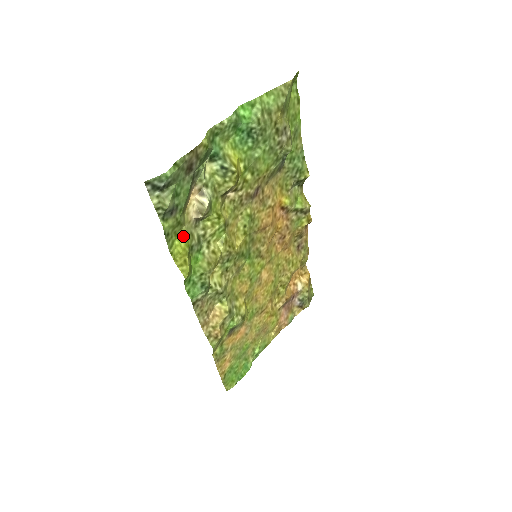
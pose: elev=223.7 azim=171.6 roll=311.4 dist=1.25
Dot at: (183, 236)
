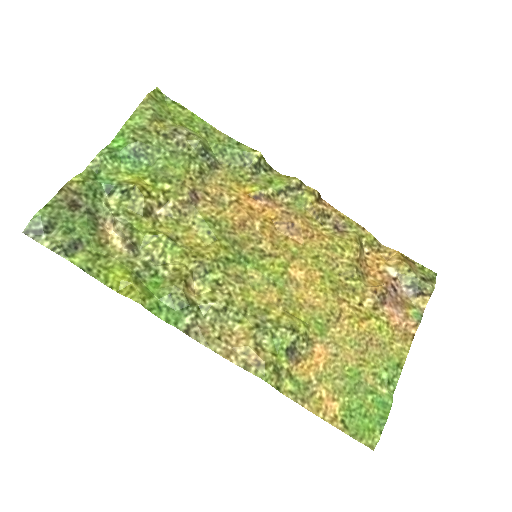
Dot at: (117, 267)
